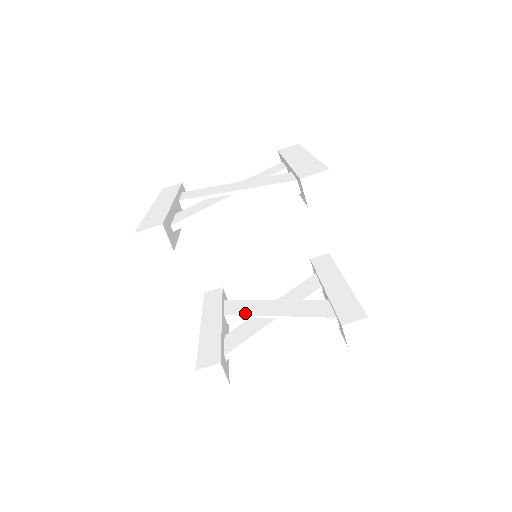
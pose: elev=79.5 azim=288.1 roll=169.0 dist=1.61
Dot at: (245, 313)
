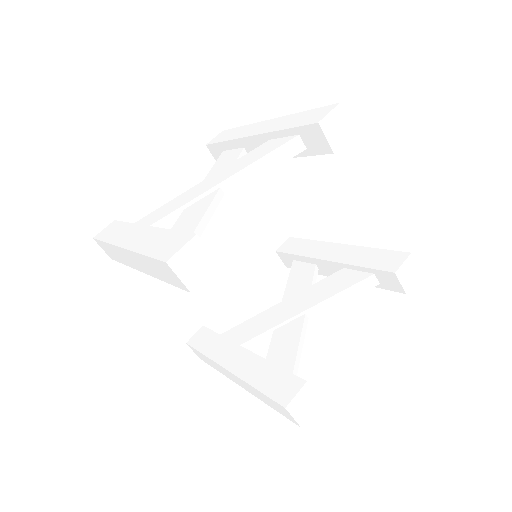
Dot at: (263, 330)
